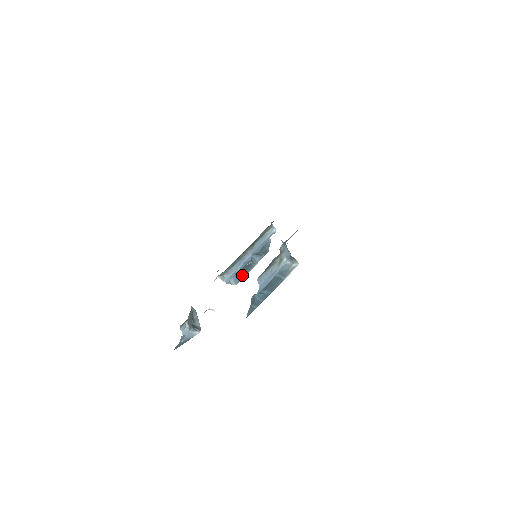
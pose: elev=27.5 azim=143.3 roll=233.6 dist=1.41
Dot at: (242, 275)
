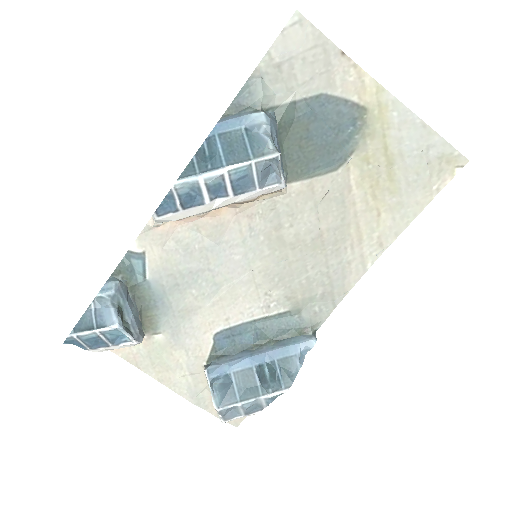
Dot at: (235, 395)
